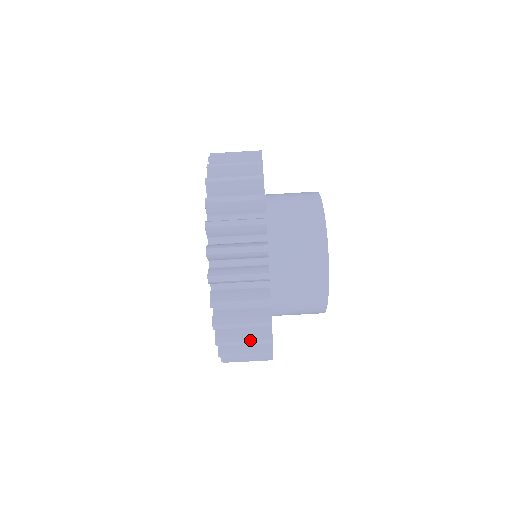
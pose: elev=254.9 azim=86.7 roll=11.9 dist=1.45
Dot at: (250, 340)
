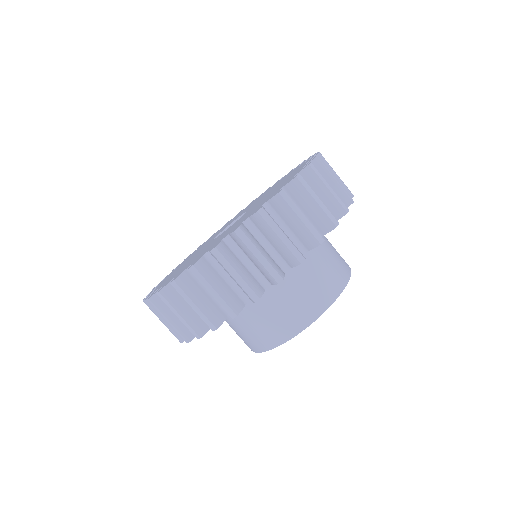
Dot at: (289, 239)
